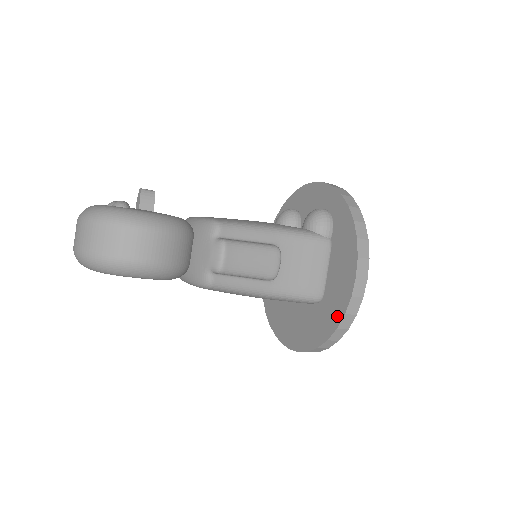
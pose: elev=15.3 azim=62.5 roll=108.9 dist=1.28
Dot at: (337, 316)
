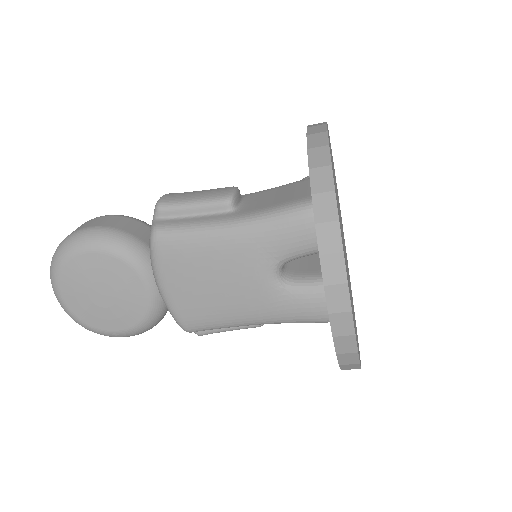
Dot at: occluded
